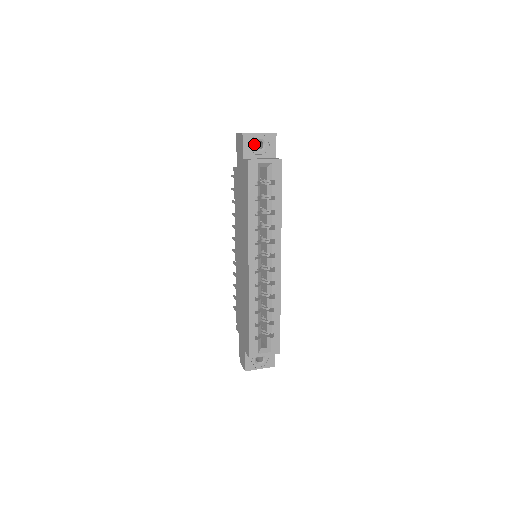
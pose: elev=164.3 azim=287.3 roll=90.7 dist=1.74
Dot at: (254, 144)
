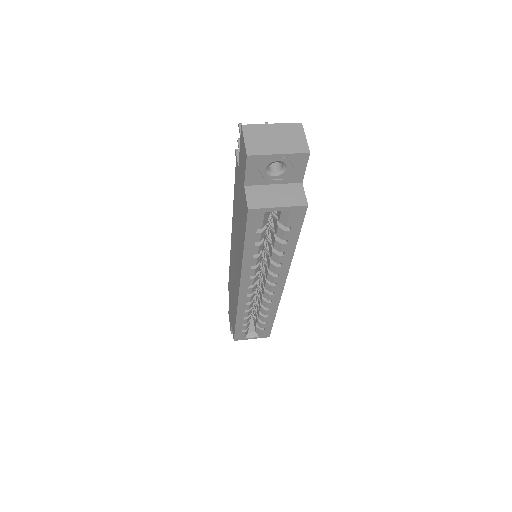
Dot at: (266, 167)
